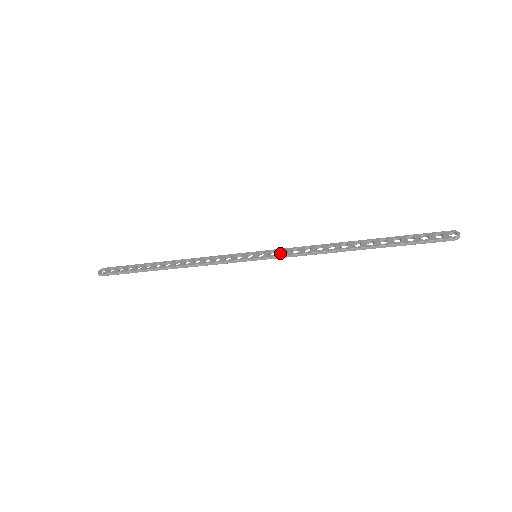
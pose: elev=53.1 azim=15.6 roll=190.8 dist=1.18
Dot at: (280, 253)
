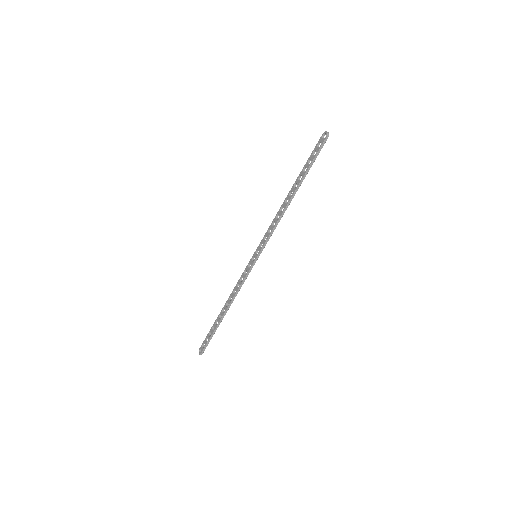
Dot at: (264, 241)
